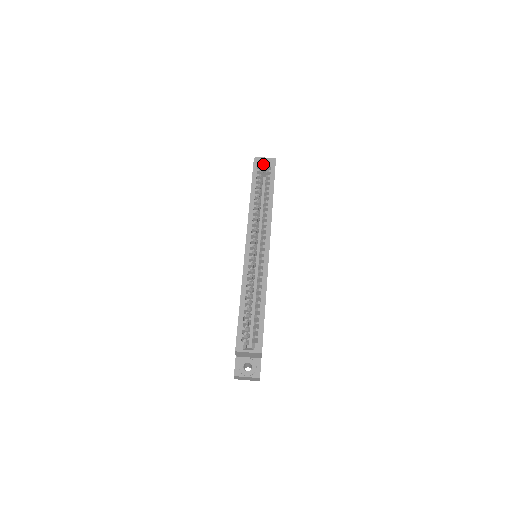
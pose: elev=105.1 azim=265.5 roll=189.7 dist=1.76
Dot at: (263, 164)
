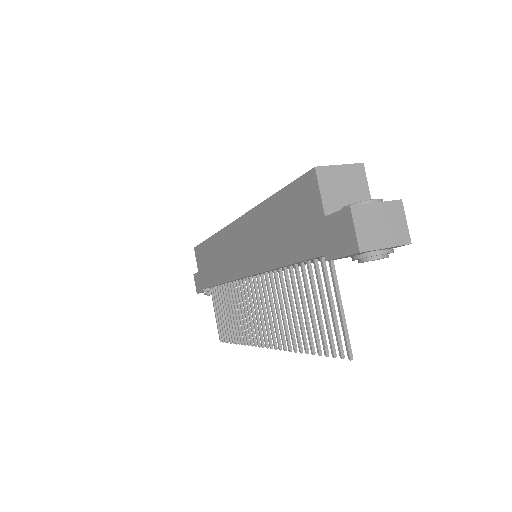
Dot at: occluded
